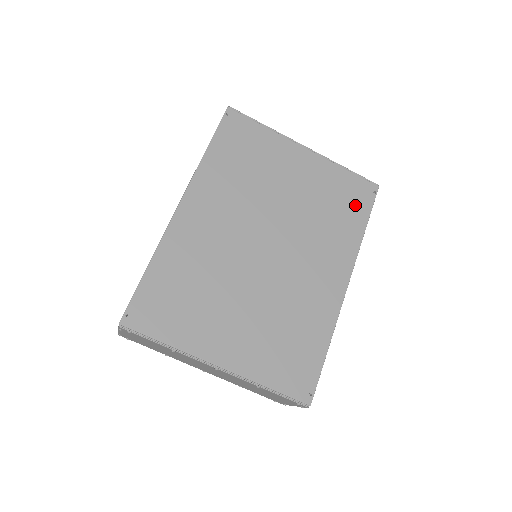
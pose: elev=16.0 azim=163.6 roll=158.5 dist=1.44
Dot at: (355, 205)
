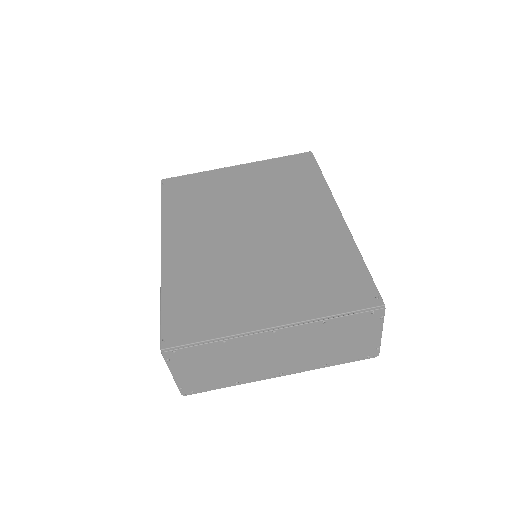
Dot at: (303, 170)
